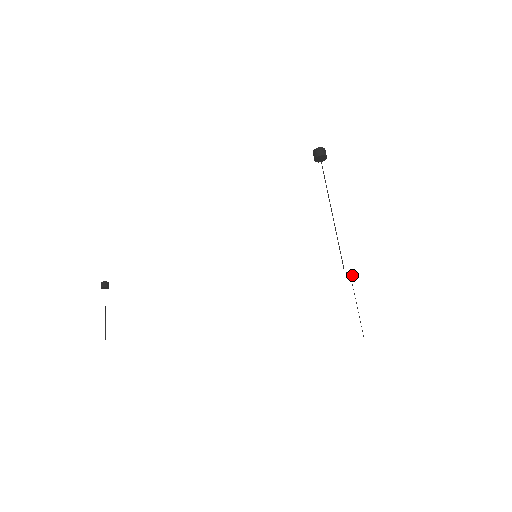
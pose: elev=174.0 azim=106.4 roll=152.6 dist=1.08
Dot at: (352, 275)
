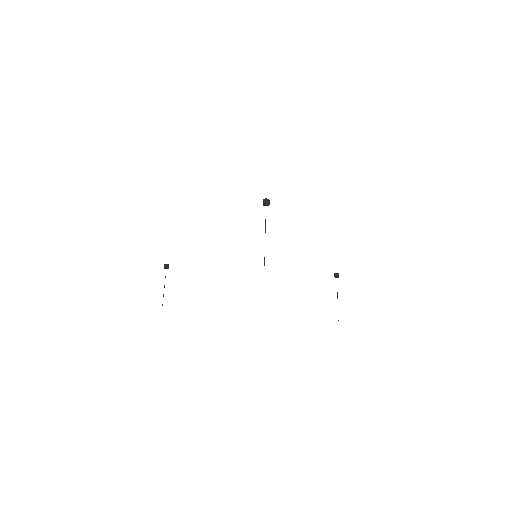
Dot at: (337, 276)
